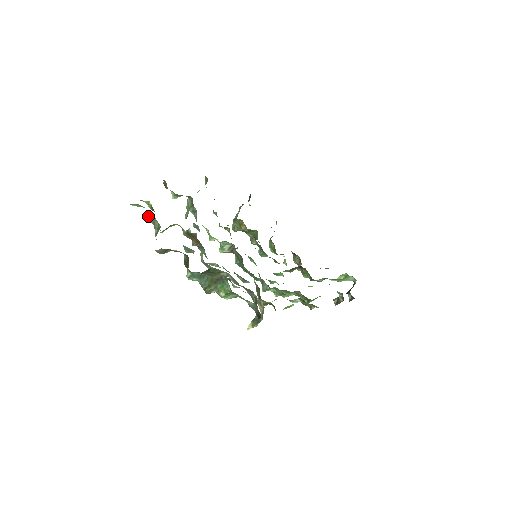
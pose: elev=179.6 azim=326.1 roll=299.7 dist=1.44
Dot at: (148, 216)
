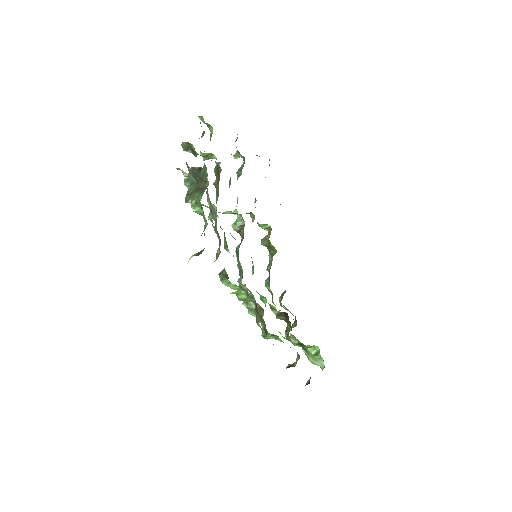
Dot at: (202, 133)
